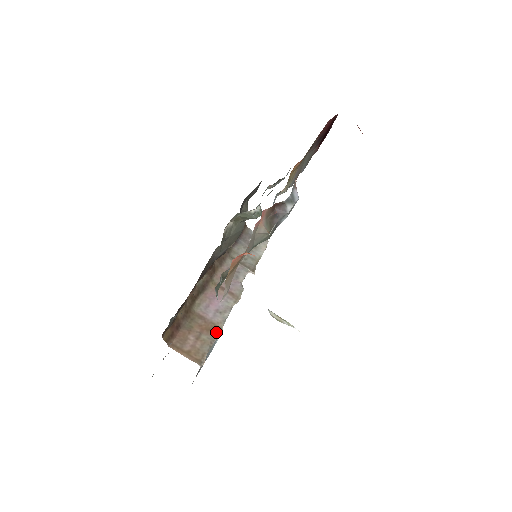
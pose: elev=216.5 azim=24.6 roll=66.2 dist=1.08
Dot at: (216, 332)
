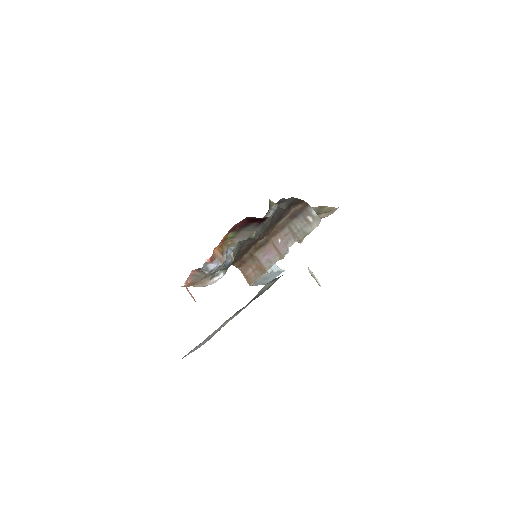
Dot at: (263, 272)
